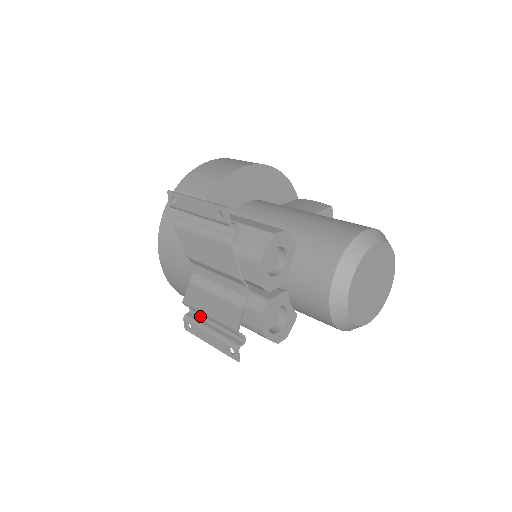
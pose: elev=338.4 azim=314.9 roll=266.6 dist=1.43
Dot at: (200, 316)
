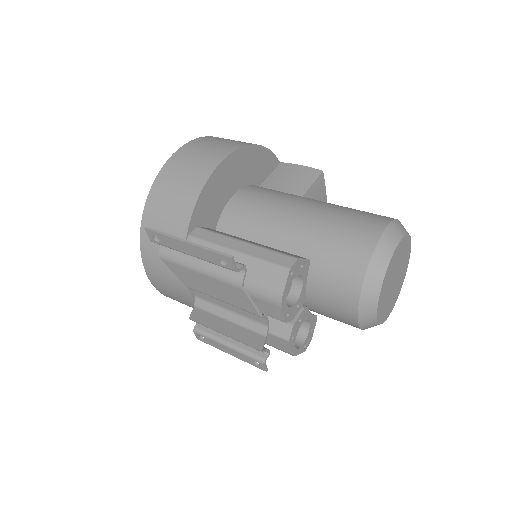
Dot at: occluded
